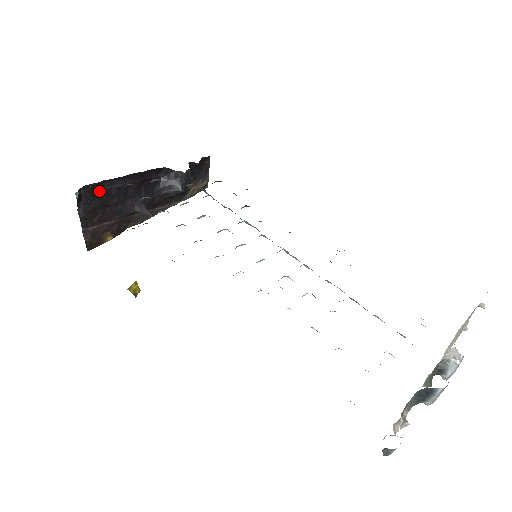
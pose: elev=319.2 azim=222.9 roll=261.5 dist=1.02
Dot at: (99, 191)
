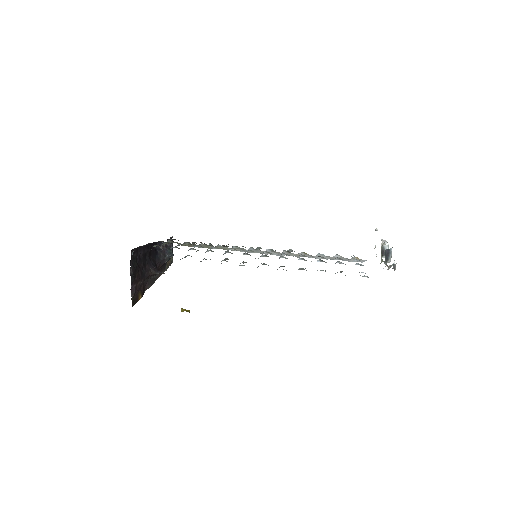
Dot at: (136, 255)
